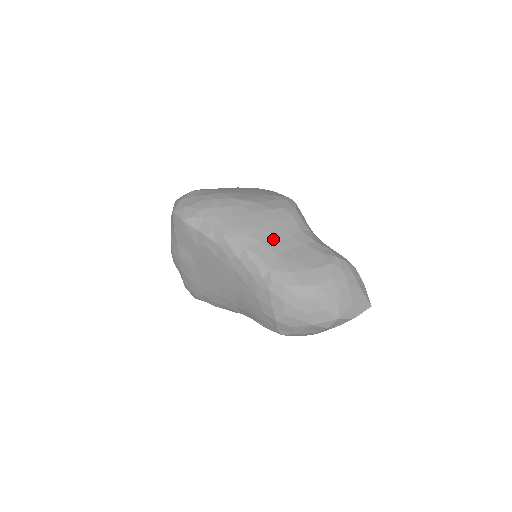
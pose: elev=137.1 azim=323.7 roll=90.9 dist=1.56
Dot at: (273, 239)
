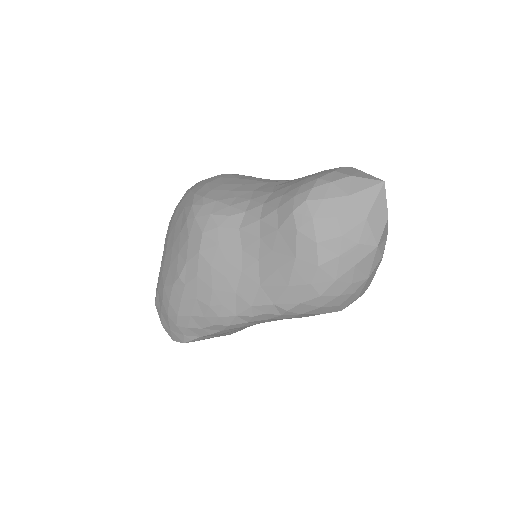
Dot at: (237, 277)
